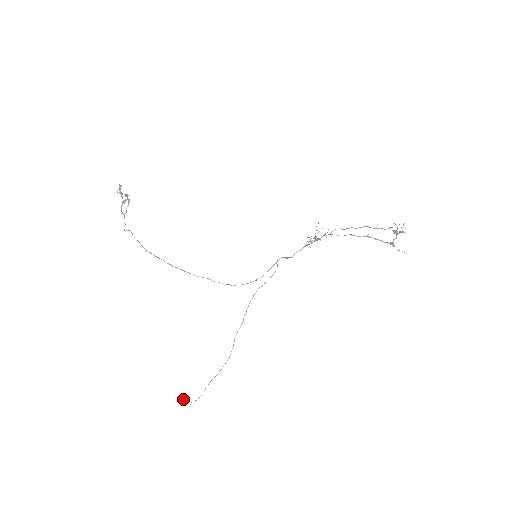
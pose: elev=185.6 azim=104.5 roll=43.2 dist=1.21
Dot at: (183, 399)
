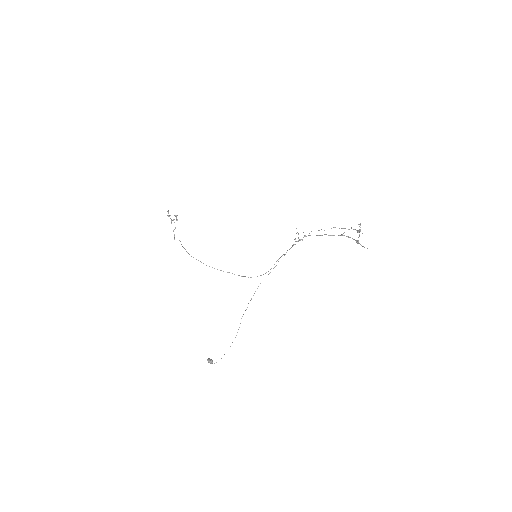
Dot at: (209, 361)
